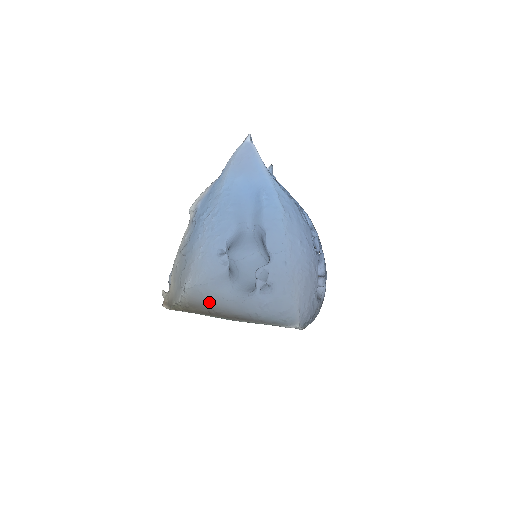
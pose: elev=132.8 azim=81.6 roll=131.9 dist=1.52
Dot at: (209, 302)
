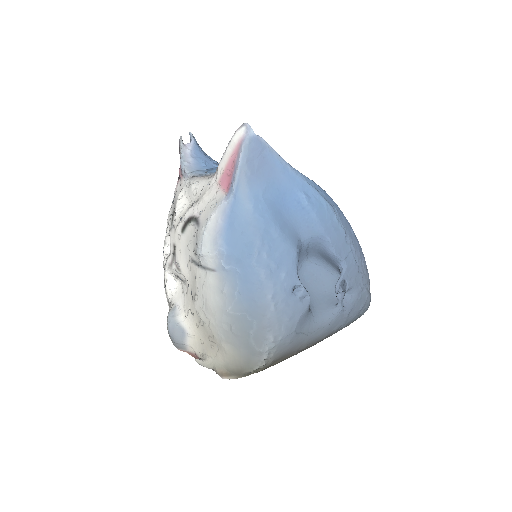
Dot at: (297, 346)
